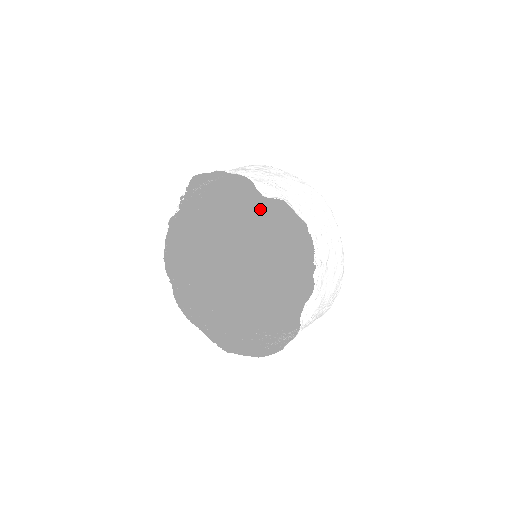
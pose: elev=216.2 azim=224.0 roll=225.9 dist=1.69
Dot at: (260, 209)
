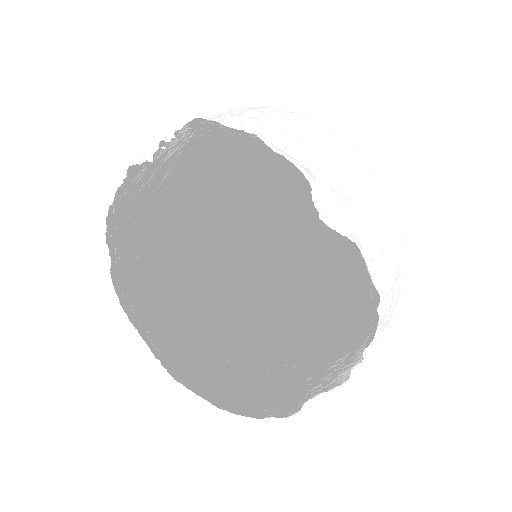
Dot at: (284, 181)
